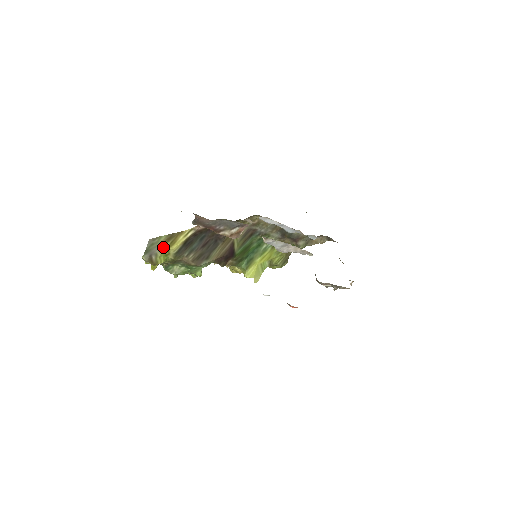
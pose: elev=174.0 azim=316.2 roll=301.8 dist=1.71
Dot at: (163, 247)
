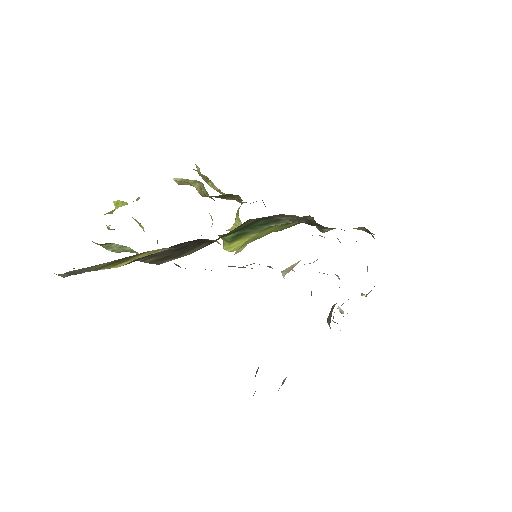
Dot at: (101, 268)
